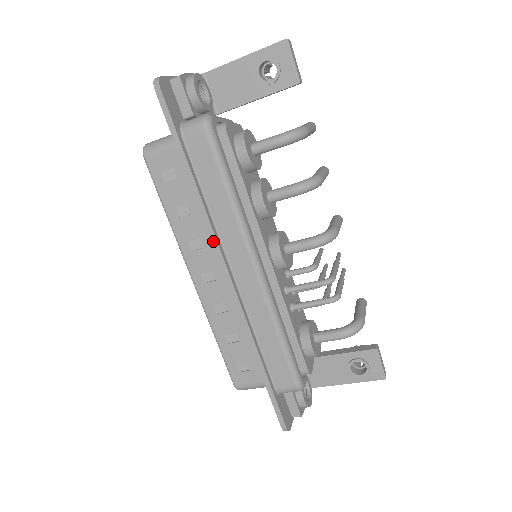
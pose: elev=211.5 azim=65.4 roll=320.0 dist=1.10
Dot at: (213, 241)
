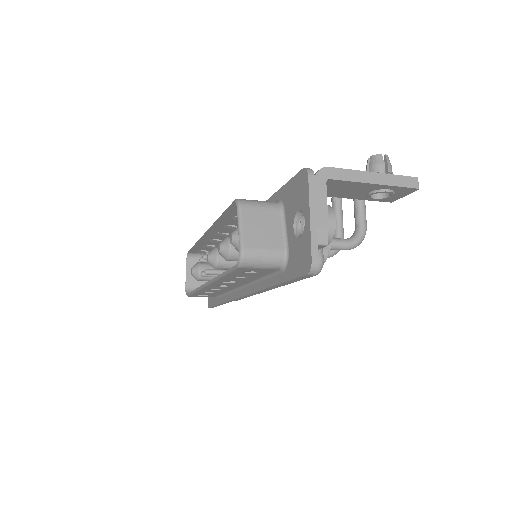
Dot at: (253, 293)
